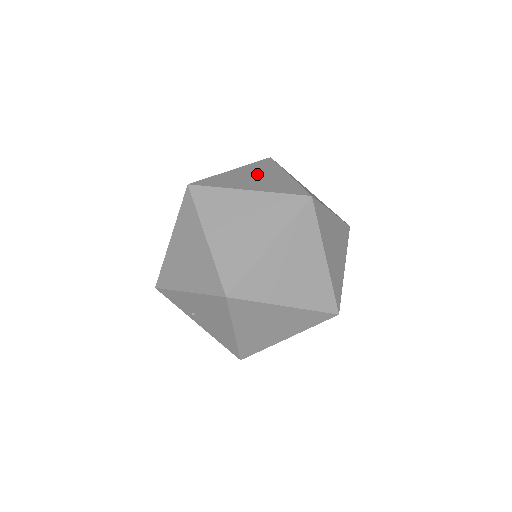
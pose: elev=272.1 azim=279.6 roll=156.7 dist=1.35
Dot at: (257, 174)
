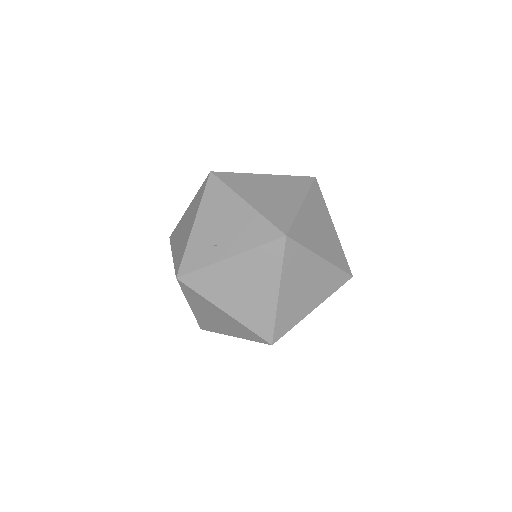
Dot at: occluded
